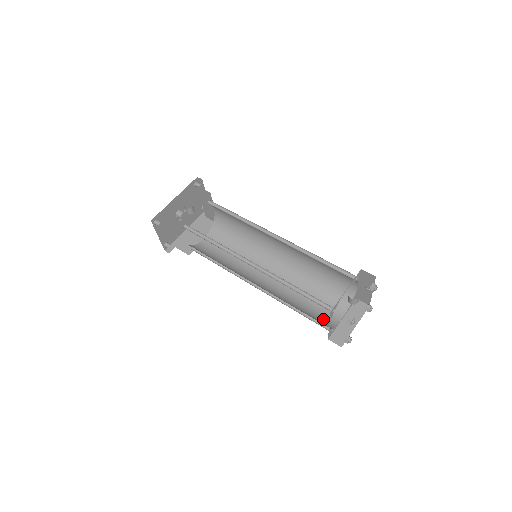
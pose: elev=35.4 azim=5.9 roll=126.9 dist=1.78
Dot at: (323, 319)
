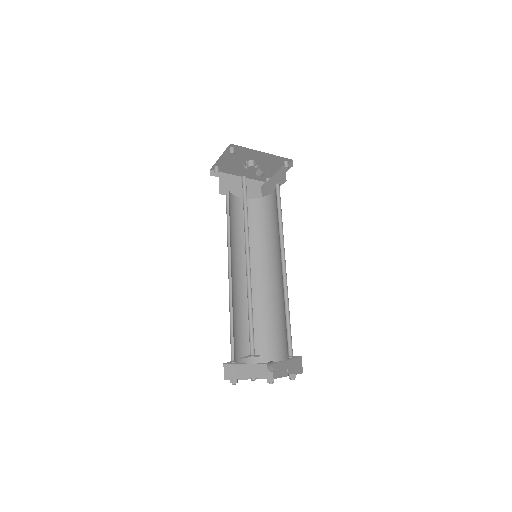
Dot at: (238, 348)
